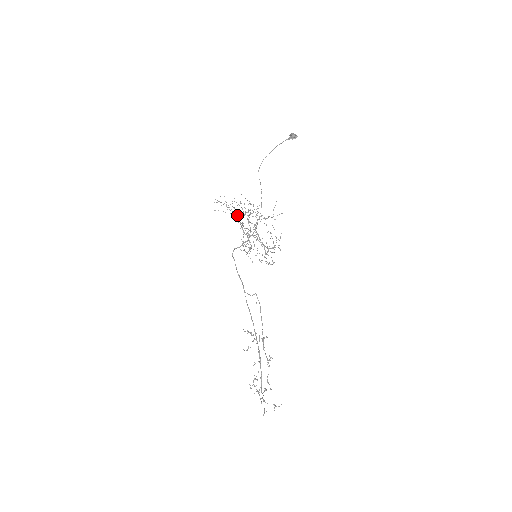
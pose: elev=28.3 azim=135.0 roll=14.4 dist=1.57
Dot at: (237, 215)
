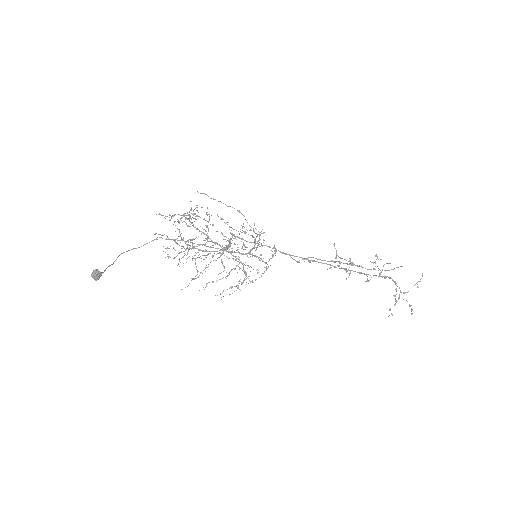
Dot at: occluded
